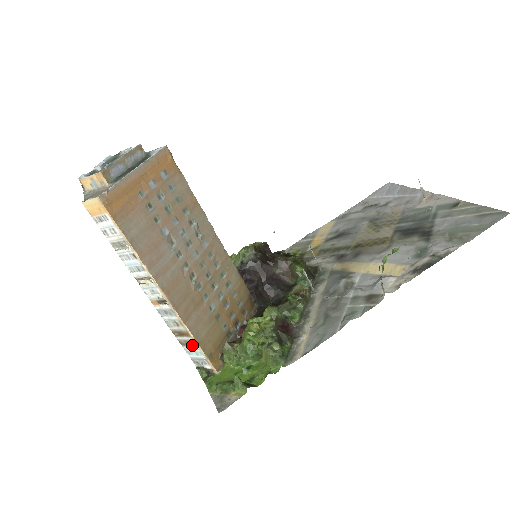
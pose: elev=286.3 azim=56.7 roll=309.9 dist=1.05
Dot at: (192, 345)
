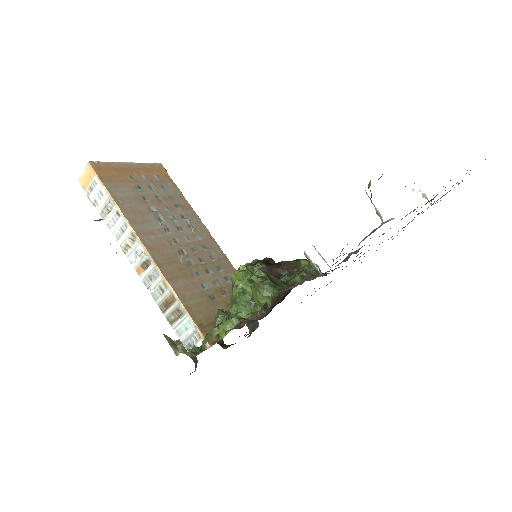
Dot at: (180, 316)
